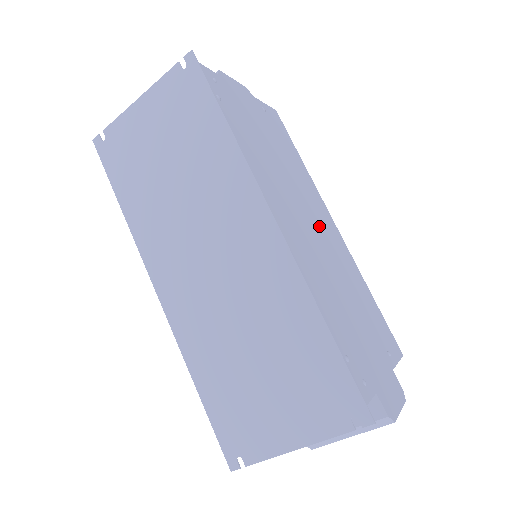
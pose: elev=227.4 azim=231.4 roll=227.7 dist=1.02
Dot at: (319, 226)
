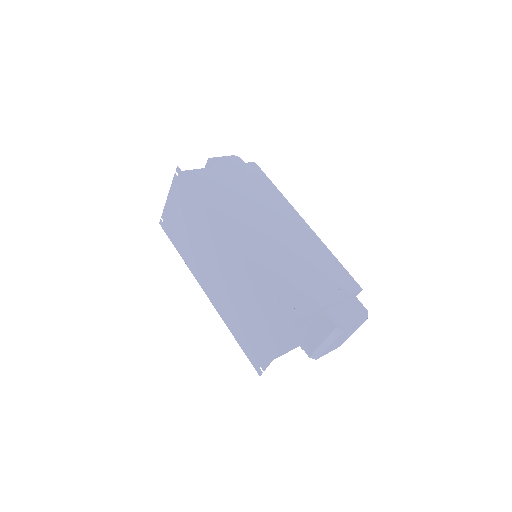
Dot at: (280, 228)
